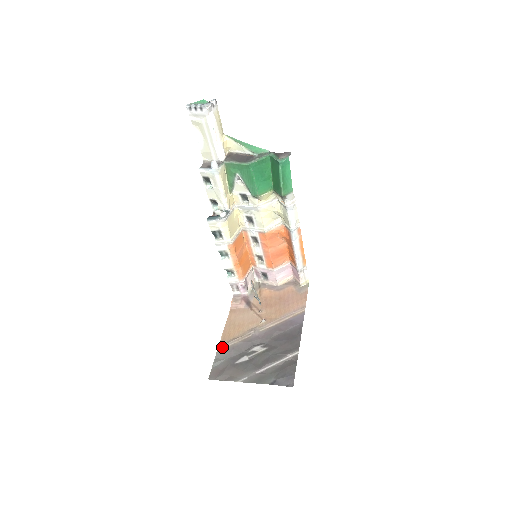
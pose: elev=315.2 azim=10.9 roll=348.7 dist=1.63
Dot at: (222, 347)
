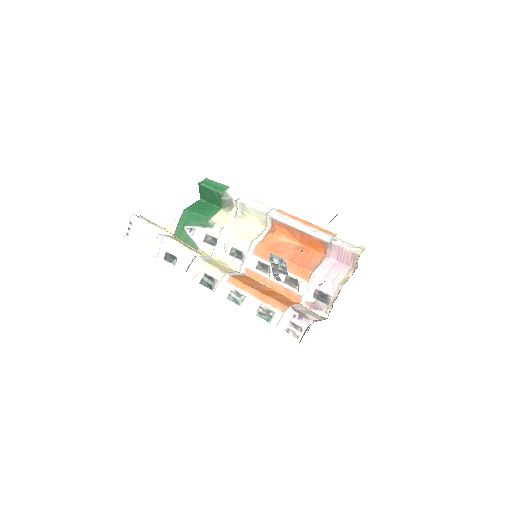
Dot at: occluded
